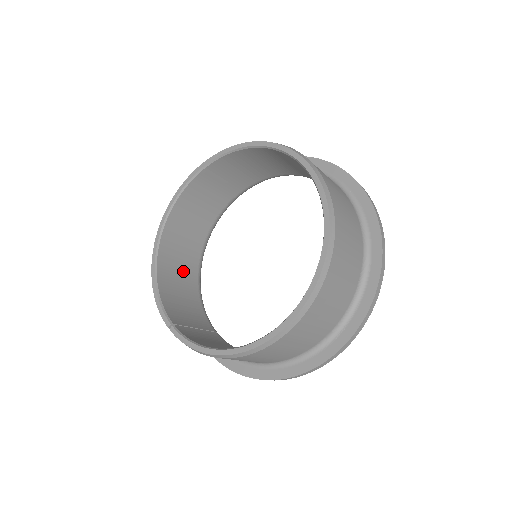
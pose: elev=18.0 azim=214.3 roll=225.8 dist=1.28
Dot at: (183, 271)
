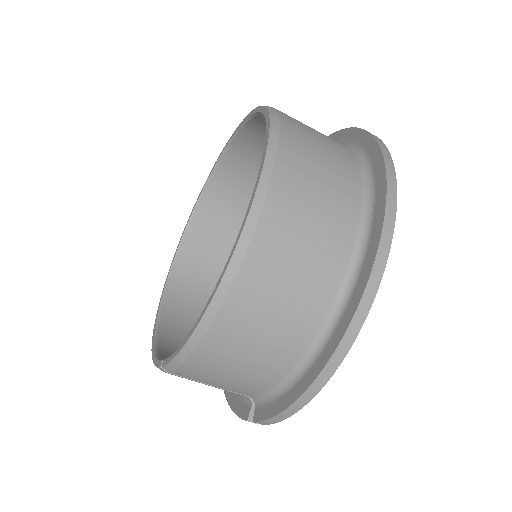
Dot at: occluded
